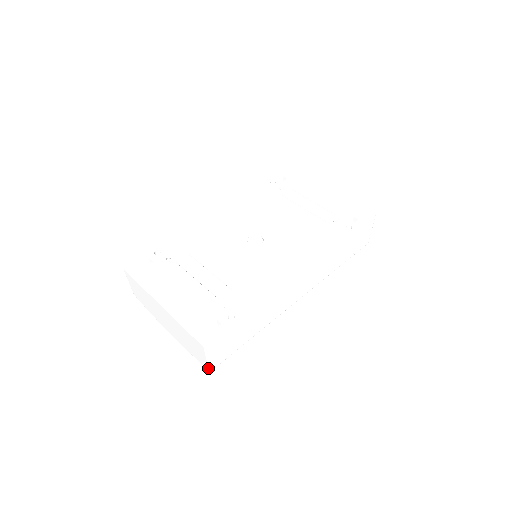
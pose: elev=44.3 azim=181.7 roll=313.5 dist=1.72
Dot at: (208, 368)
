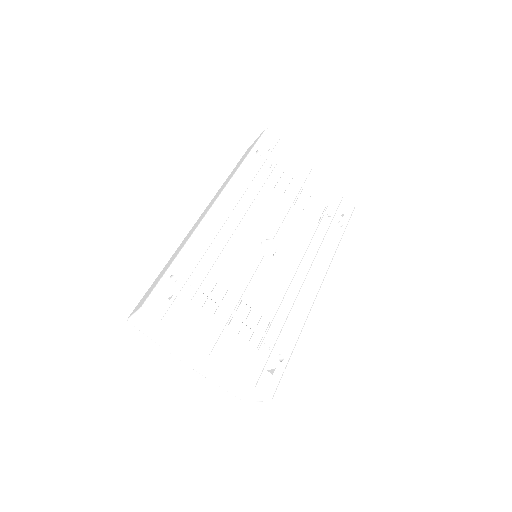
Dot at: occluded
